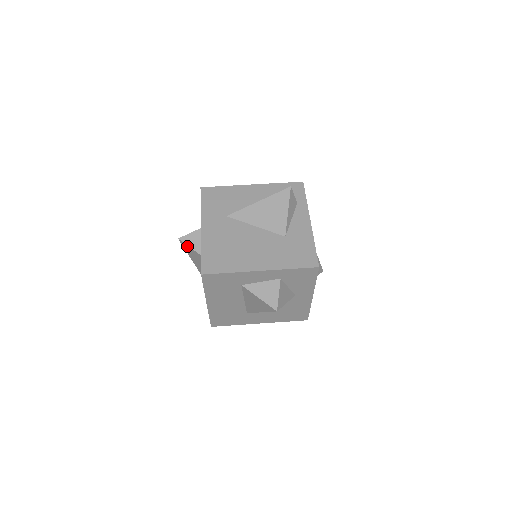
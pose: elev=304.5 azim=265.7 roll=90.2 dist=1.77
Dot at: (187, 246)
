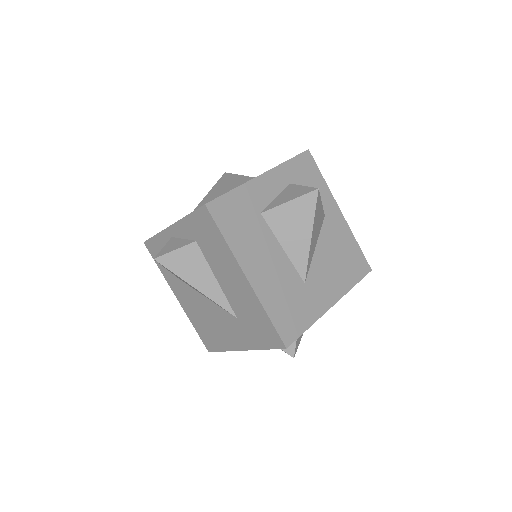
Dot at: (170, 255)
